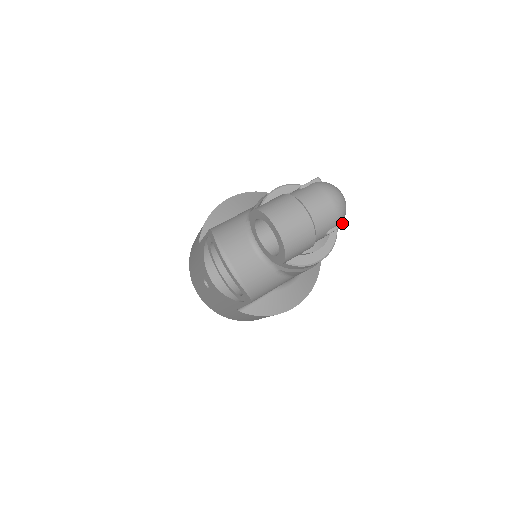
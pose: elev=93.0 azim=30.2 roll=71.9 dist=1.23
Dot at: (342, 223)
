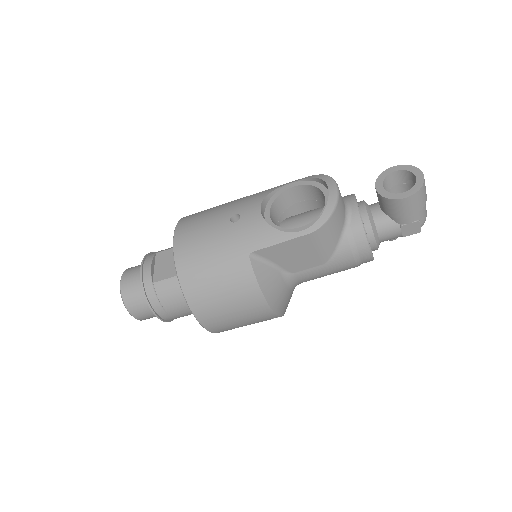
Dot at: occluded
